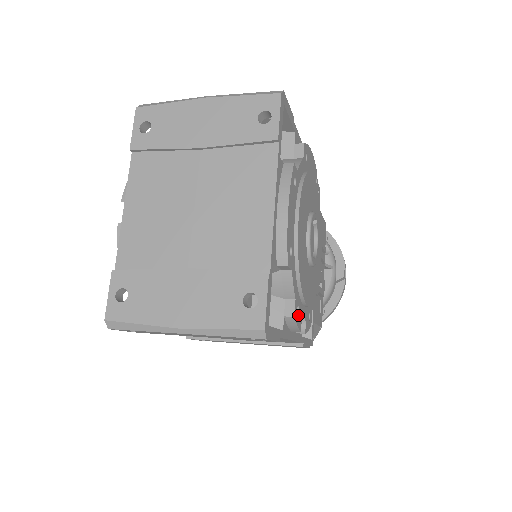
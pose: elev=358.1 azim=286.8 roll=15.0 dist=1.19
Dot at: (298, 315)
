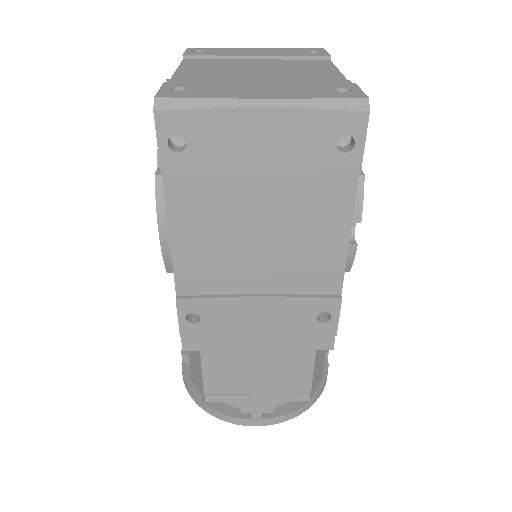
Dot at: occluded
